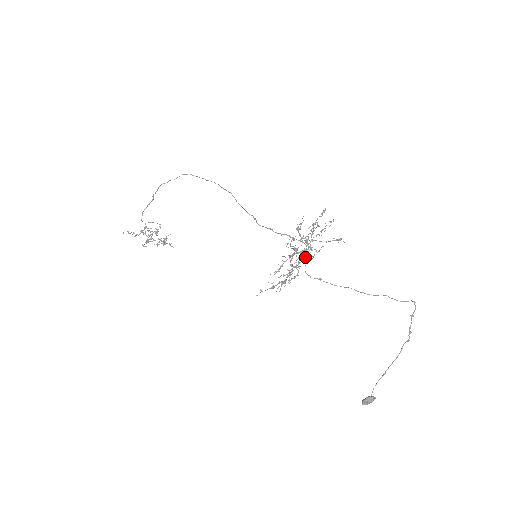
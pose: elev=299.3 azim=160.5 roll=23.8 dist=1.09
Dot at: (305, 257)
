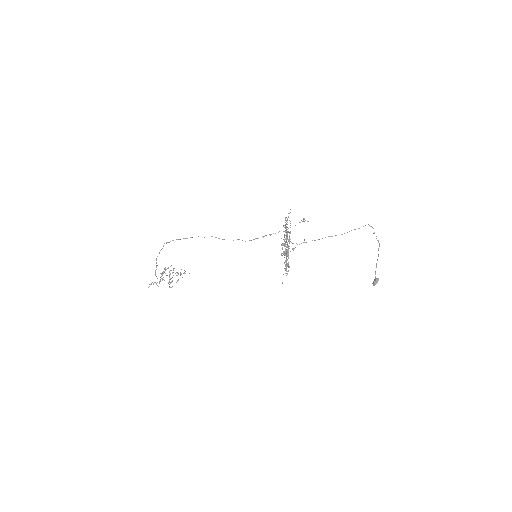
Dot at: (289, 242)
